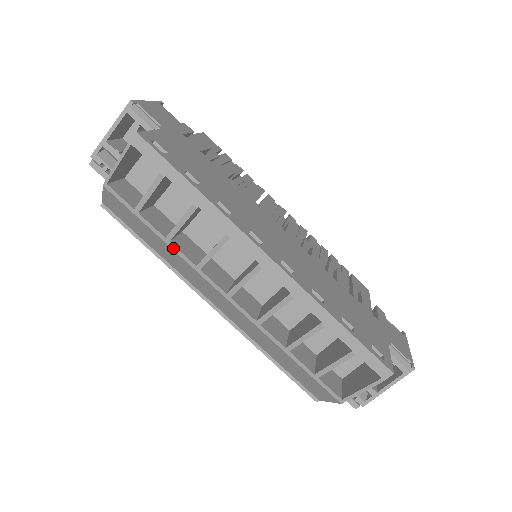
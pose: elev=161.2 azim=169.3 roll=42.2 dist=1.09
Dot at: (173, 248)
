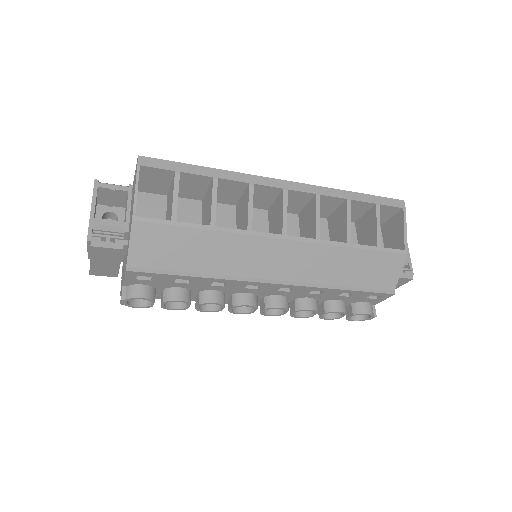
Dot at: (221, 230)
